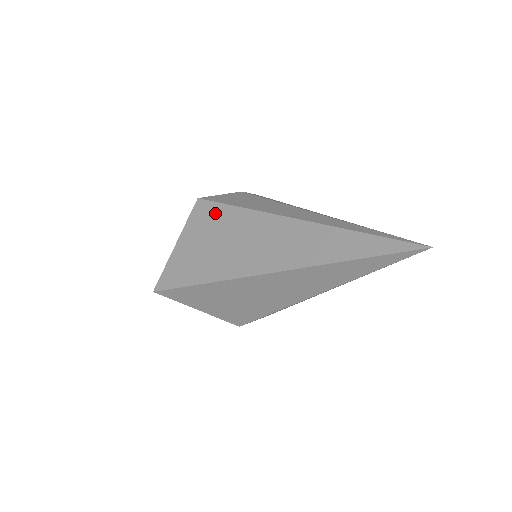
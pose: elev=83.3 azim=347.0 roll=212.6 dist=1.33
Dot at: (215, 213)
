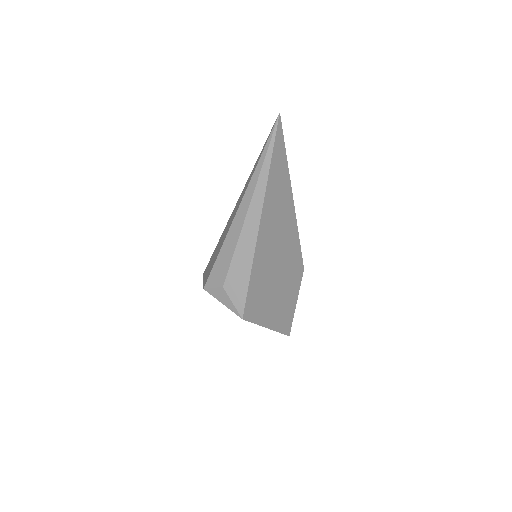
Dot at: occluded
